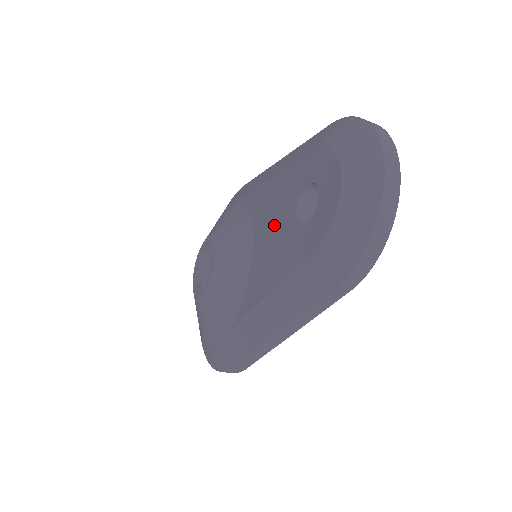
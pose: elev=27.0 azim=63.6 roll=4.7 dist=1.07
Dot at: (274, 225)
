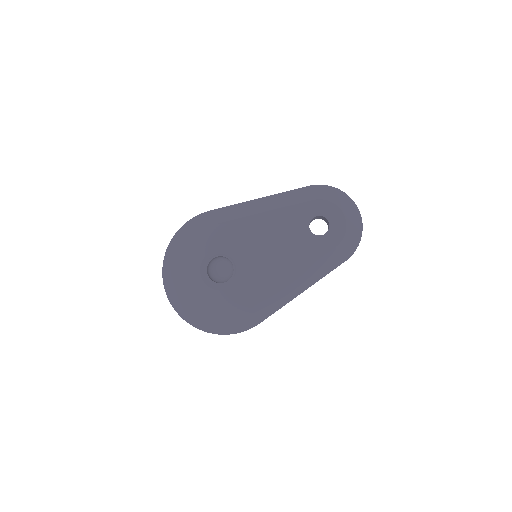
Dot at: (289, 237)
